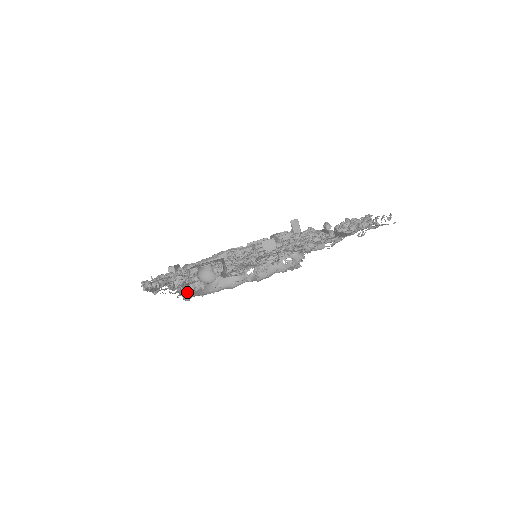
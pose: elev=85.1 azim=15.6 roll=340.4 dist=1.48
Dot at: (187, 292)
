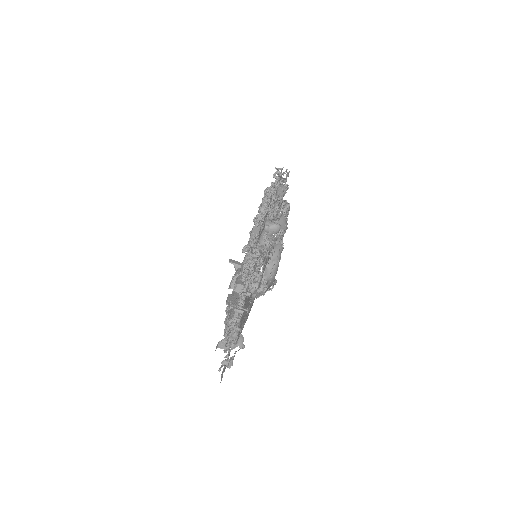
Dot at: occluded
